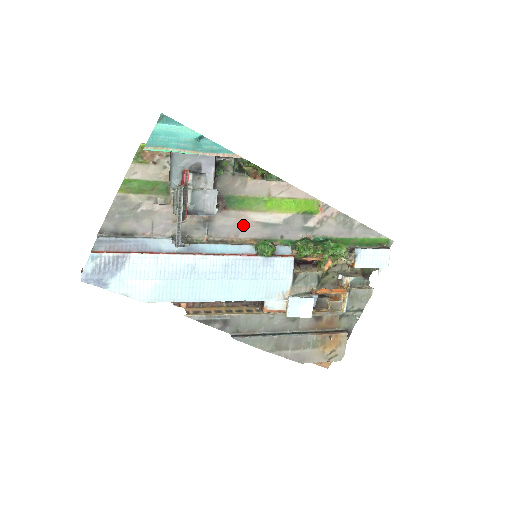
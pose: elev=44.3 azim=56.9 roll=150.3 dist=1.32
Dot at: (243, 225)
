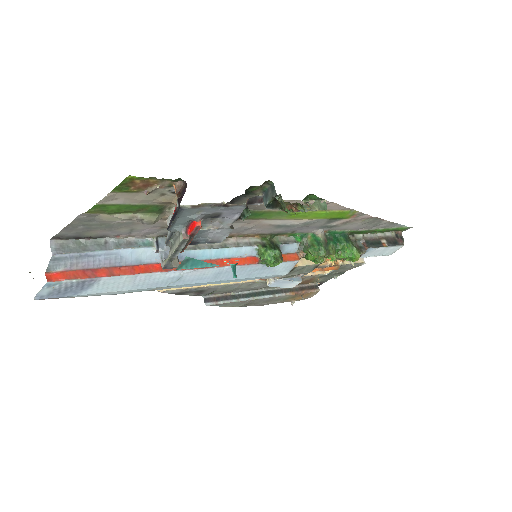
Dot at: (252, 227)
